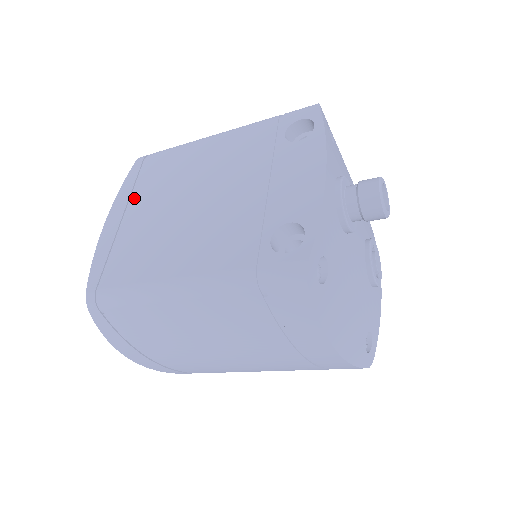
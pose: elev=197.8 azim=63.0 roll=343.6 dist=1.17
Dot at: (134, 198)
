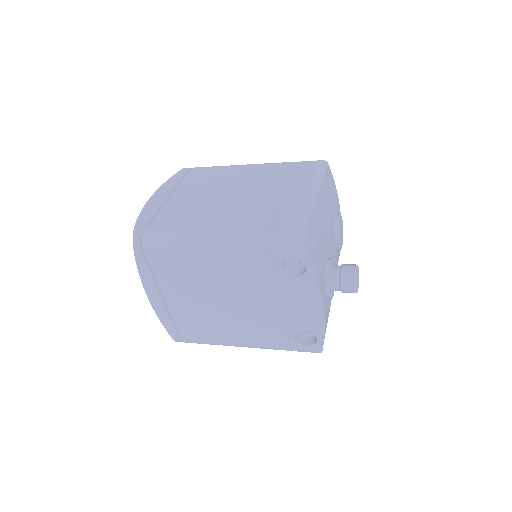
Dot at: (162, 285)
